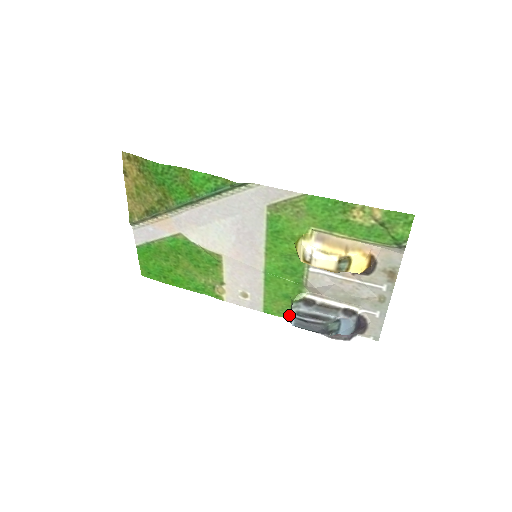
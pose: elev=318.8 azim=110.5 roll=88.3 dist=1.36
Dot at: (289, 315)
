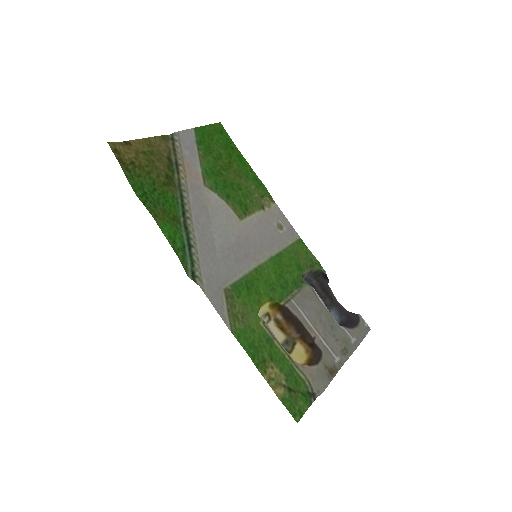
Dot at: (314, 261)
